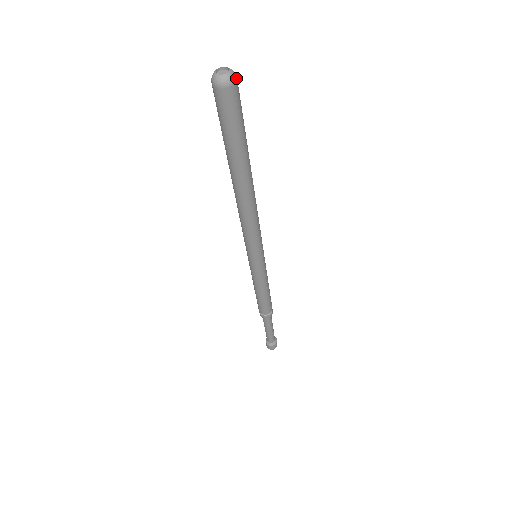
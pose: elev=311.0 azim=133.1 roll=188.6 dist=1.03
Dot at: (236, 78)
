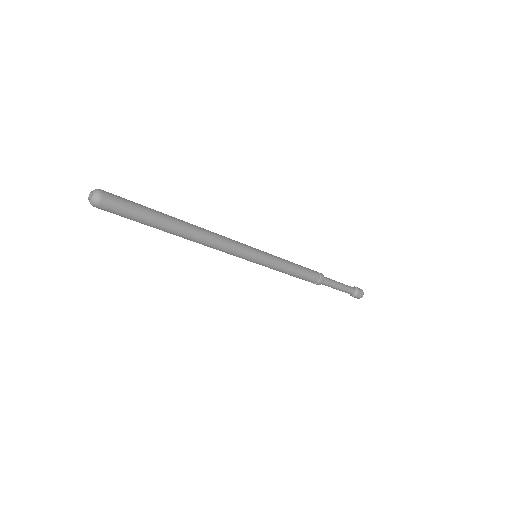
Dot at: (100, 197)
